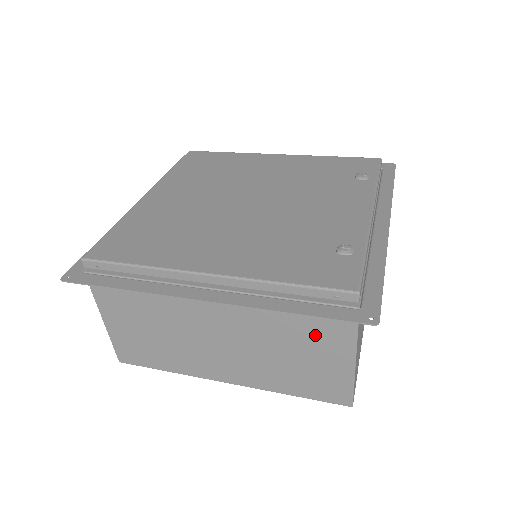
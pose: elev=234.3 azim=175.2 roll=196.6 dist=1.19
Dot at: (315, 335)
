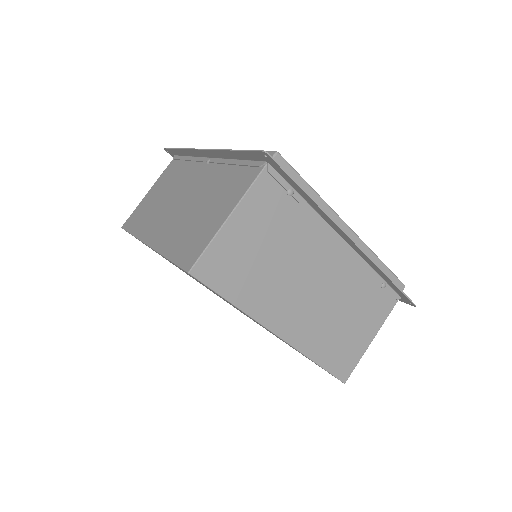
Dot at: (228, 190)
